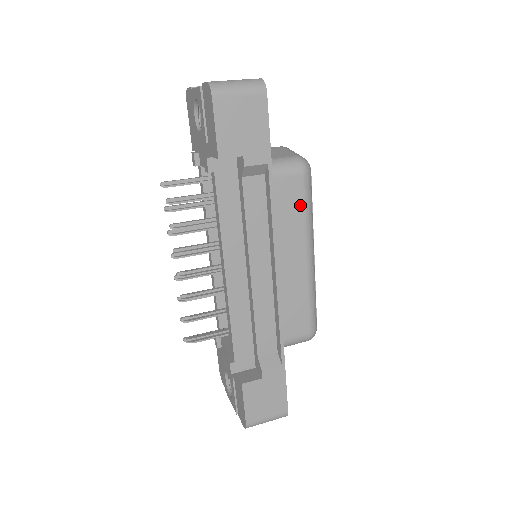
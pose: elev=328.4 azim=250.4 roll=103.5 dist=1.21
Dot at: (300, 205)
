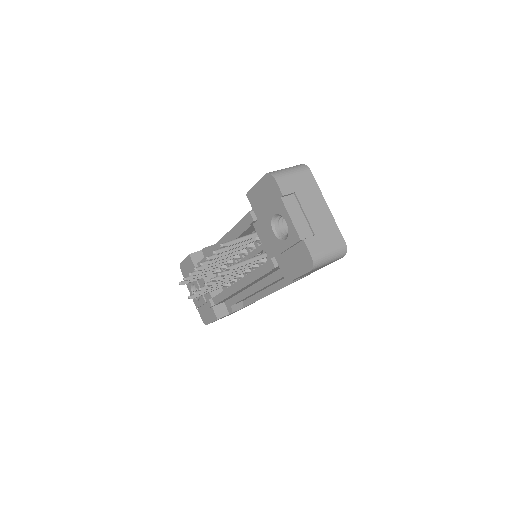
Dot at: occluded
